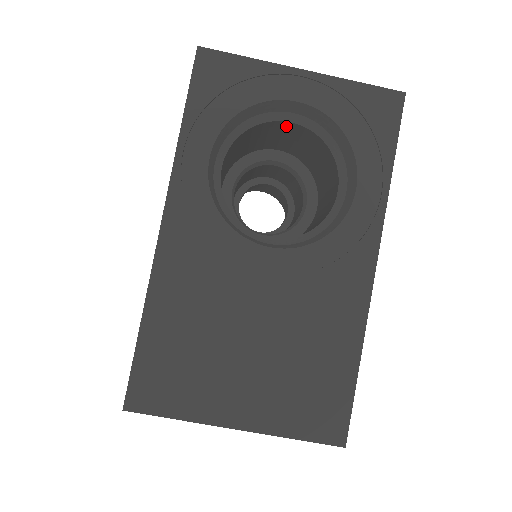
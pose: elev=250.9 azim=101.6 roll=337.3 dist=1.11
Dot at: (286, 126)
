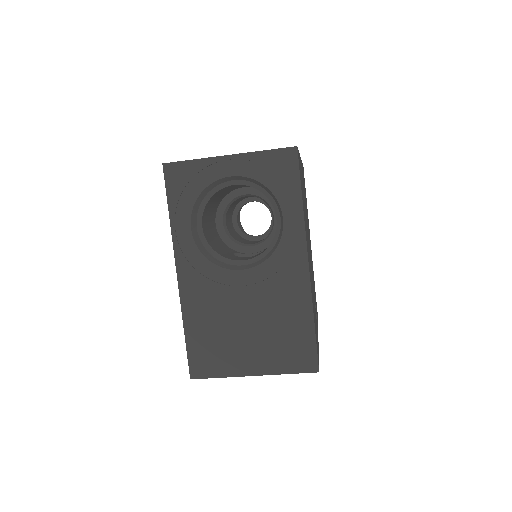
Dot at: (234, 185)
